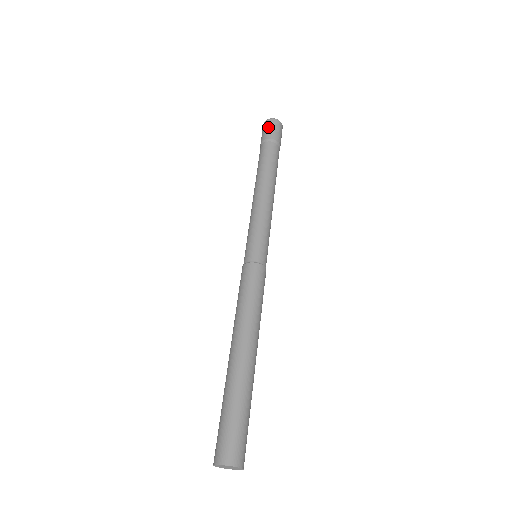
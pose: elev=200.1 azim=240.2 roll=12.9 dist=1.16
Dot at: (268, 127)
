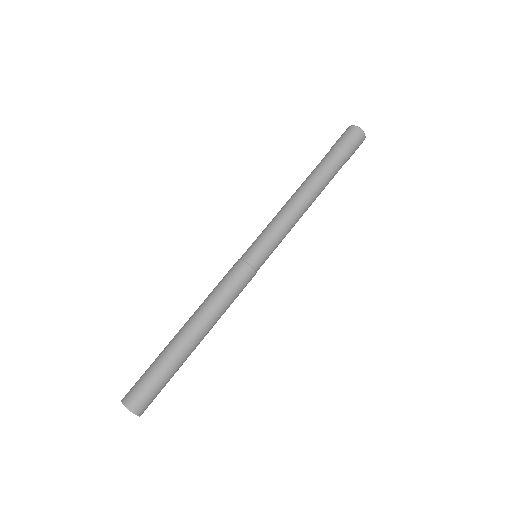
Dot at: (343, 134)
